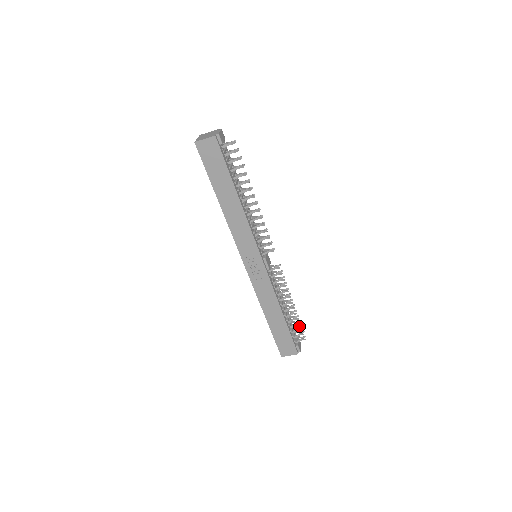
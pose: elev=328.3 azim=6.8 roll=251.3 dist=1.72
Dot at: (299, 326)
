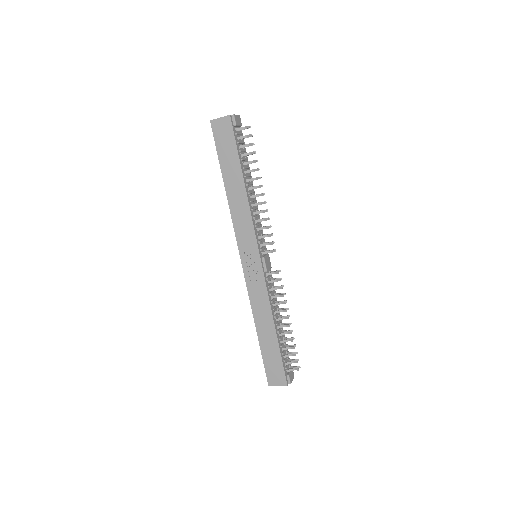
Dot at: (293, 352)
